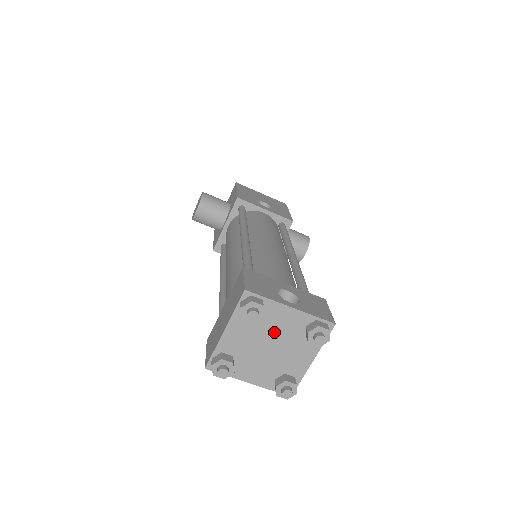
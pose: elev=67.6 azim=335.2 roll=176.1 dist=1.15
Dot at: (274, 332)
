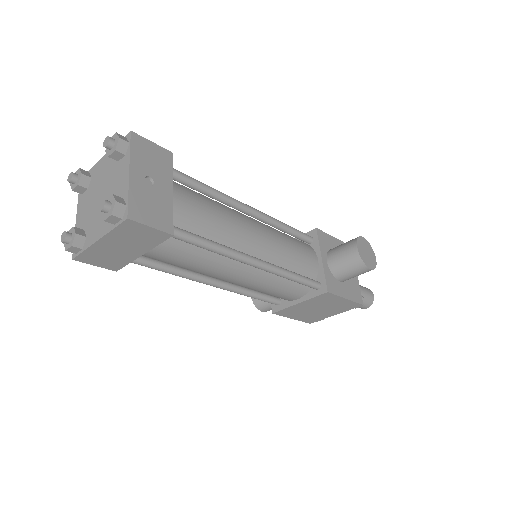
Dot at: (100, 183)
